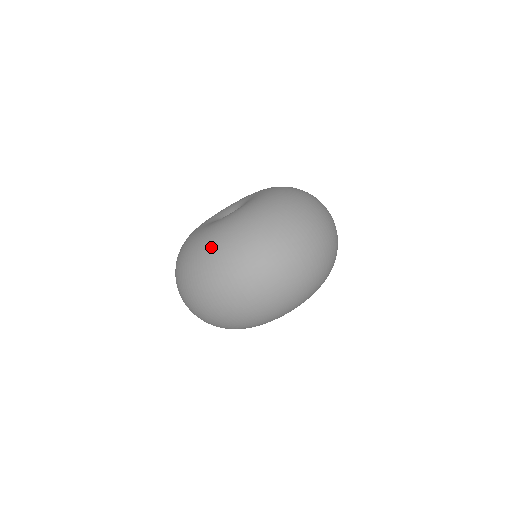
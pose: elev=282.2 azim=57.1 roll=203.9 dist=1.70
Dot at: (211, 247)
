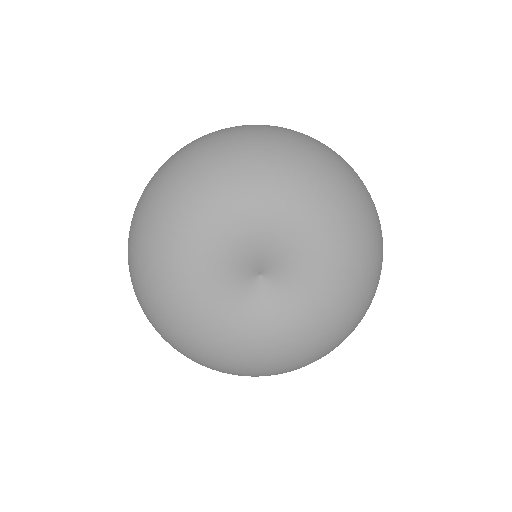
Dot at: (189, 351)
